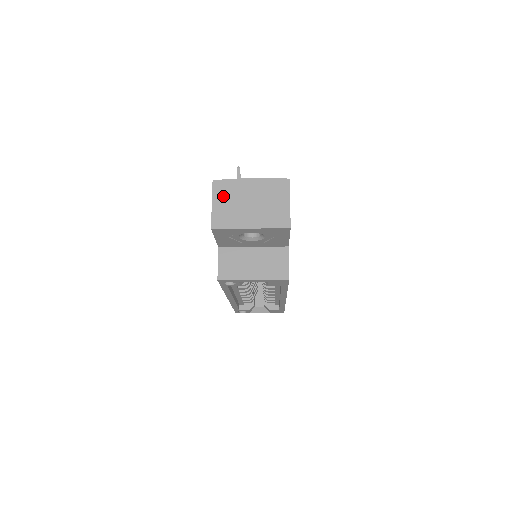
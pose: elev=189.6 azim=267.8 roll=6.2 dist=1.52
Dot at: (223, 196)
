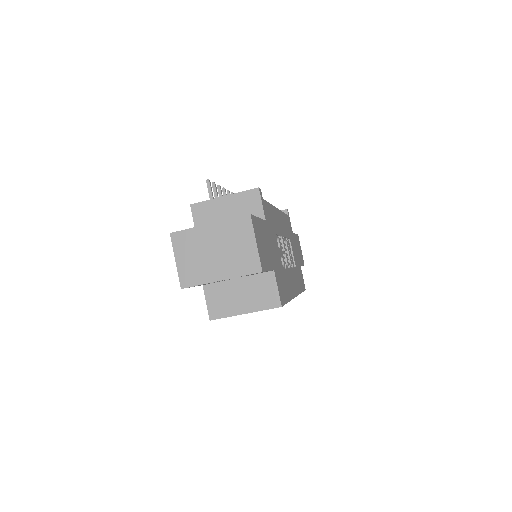
Dot at: (185, 250)
